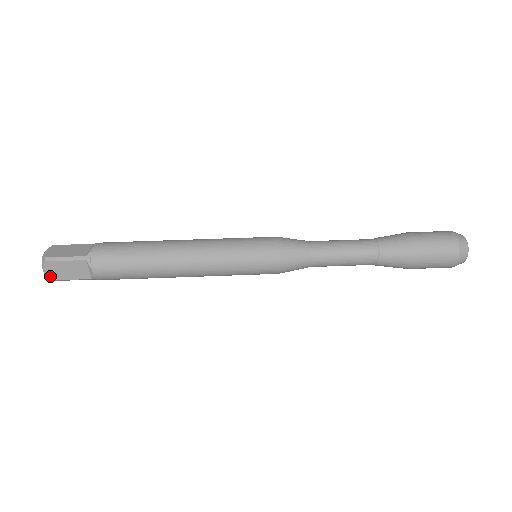
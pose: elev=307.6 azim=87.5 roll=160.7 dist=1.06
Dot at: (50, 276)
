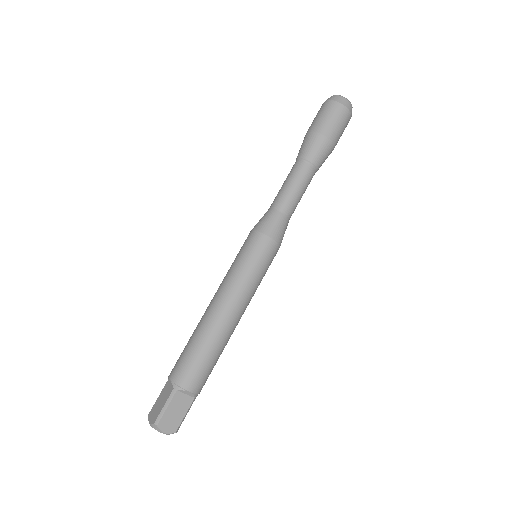
Dot at: (171, 431)
